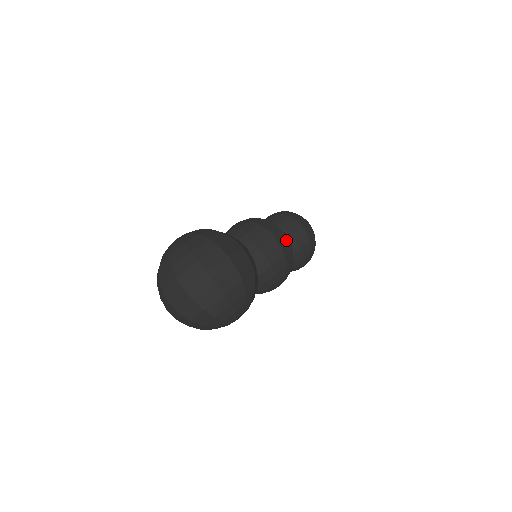
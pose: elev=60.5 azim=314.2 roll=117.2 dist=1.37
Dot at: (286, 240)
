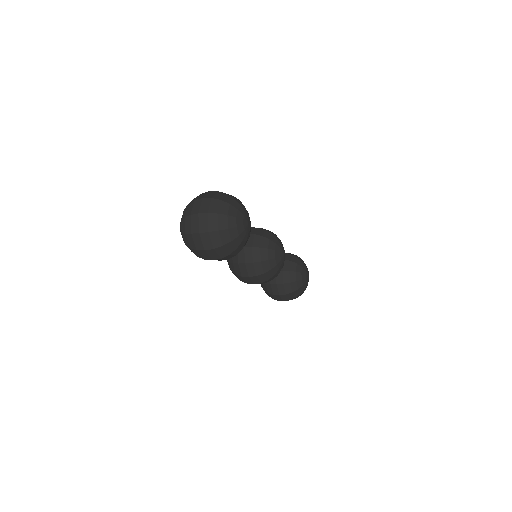
Dot at: occluded
